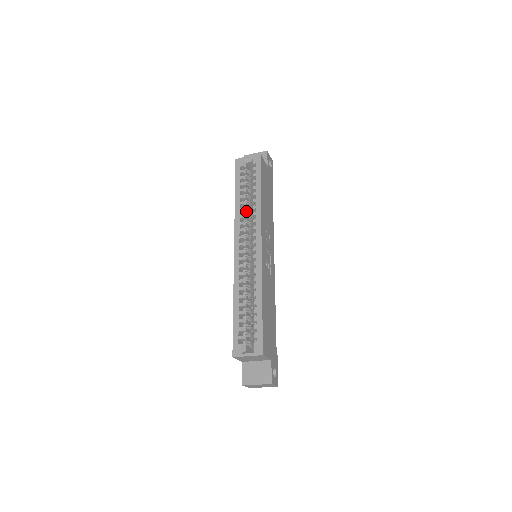
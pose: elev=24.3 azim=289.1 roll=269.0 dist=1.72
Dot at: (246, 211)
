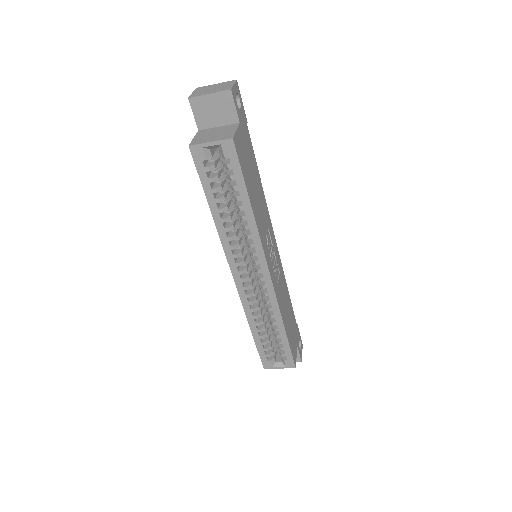
Dot at: (233, 227)
